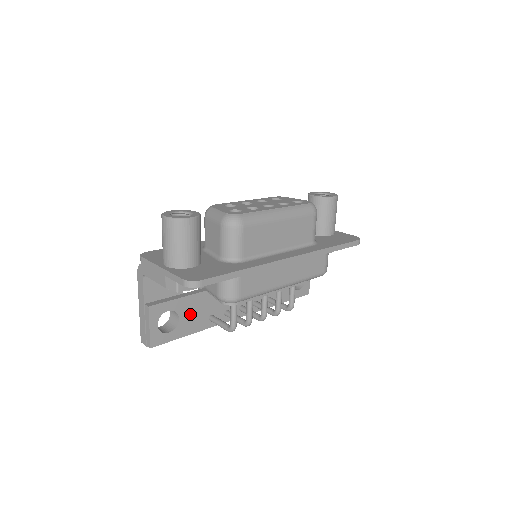
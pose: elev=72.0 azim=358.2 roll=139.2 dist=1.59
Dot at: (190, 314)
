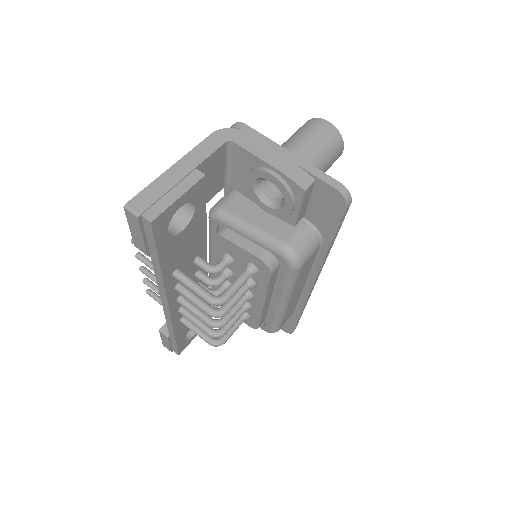
Dot at: (185, 240)
